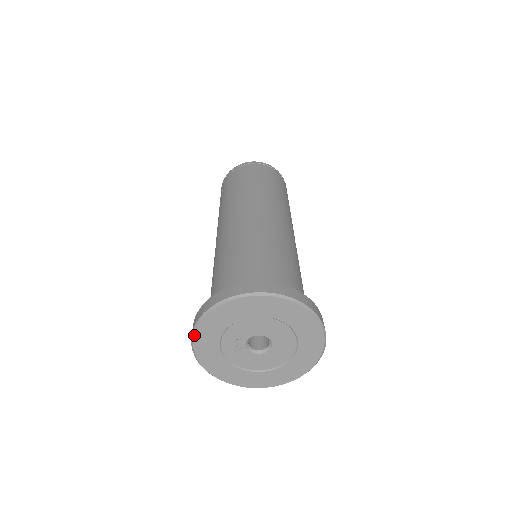
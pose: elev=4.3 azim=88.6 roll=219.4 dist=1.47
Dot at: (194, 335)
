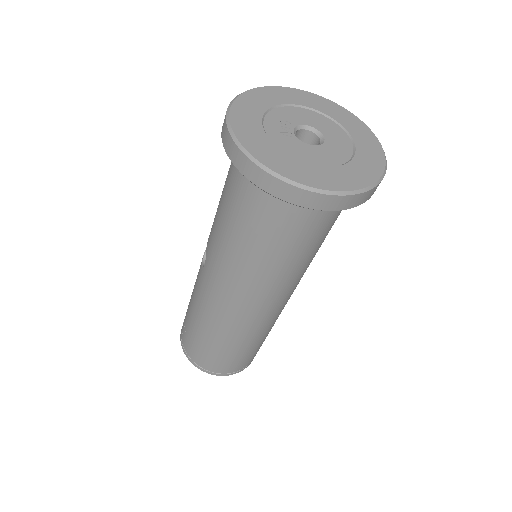
Dot at: (233, 103)
